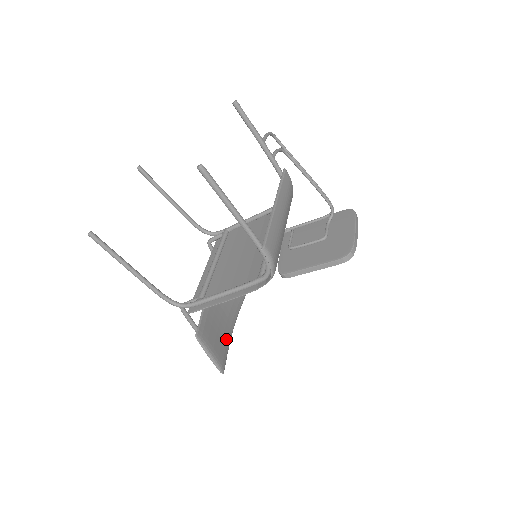
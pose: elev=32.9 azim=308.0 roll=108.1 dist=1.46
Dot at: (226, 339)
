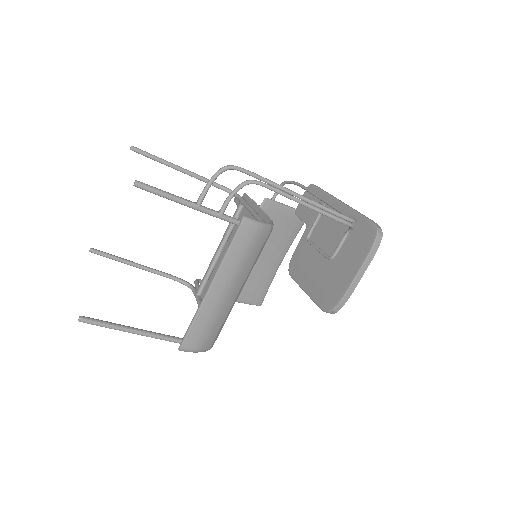
Dot at: (267, 276)
